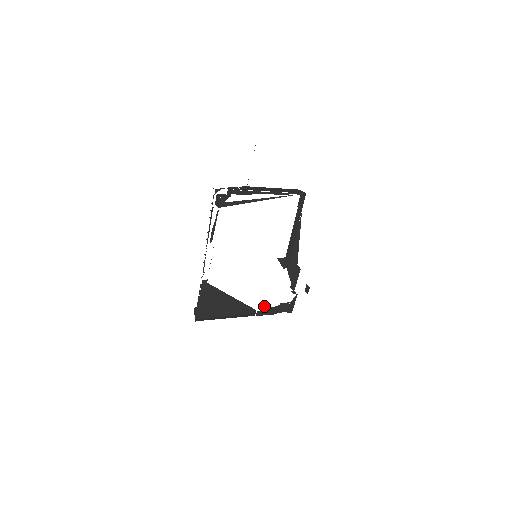
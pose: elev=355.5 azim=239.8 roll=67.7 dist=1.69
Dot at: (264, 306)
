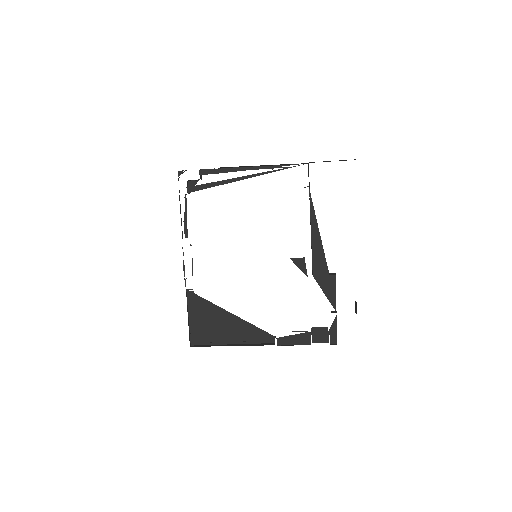
Dot at: occluded
